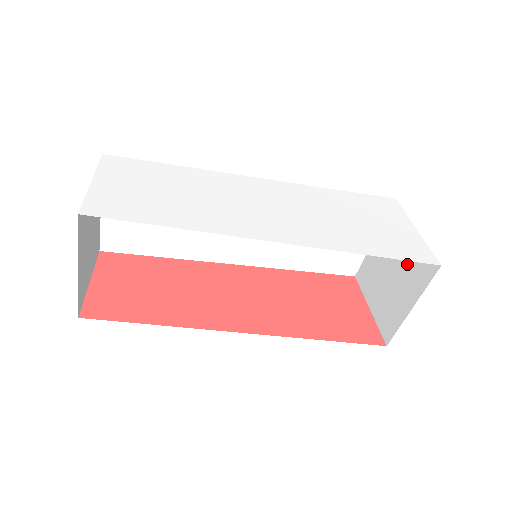
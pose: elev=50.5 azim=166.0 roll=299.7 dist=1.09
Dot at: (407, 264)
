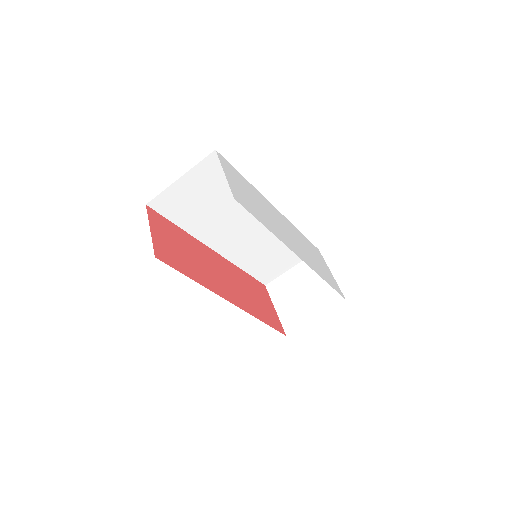
Dot at: (319, 291)
